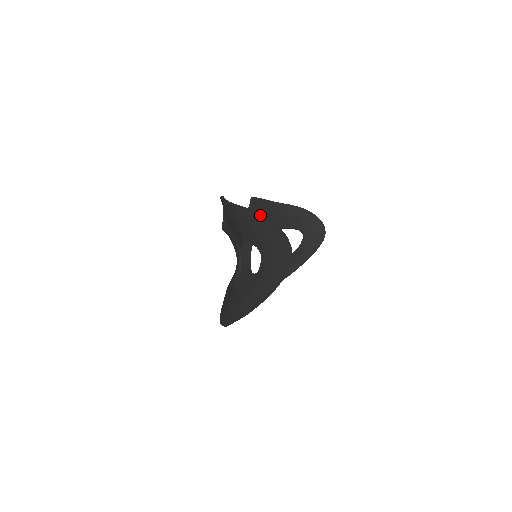
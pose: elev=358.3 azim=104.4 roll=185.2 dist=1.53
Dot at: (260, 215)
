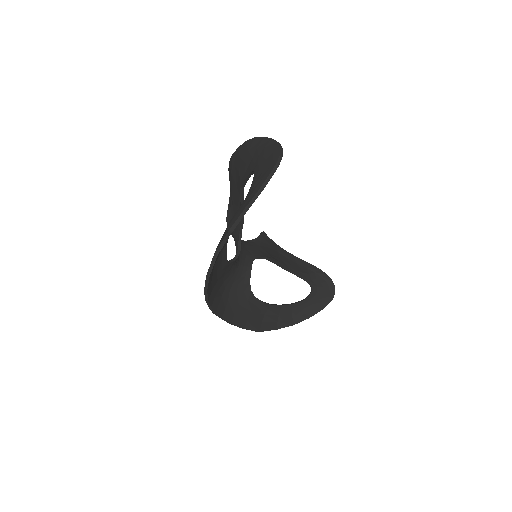
Dot at: (259, 137)
